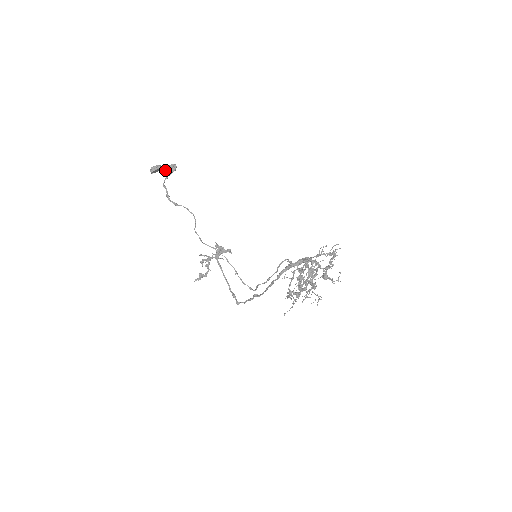
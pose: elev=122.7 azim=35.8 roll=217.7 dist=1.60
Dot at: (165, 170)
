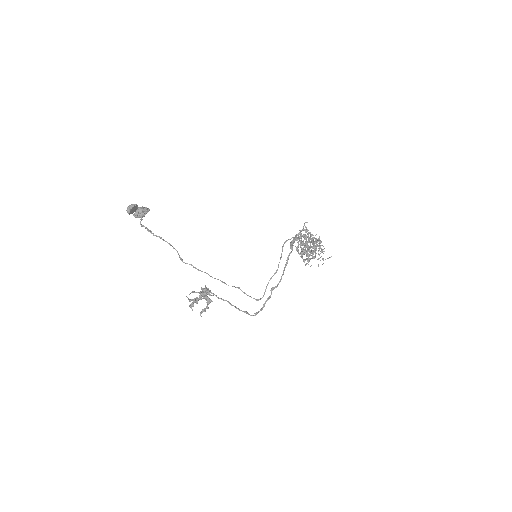
Dot at: (142, 209)
